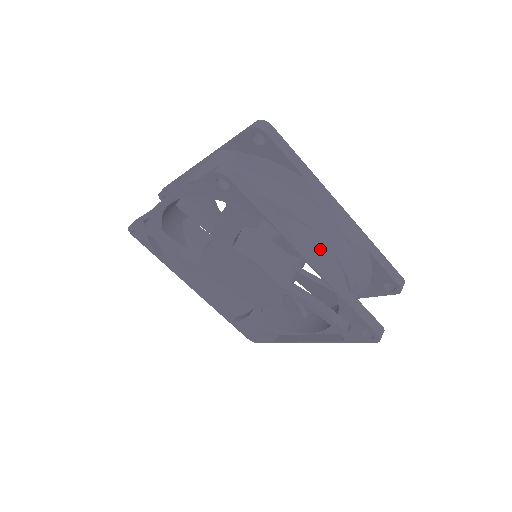
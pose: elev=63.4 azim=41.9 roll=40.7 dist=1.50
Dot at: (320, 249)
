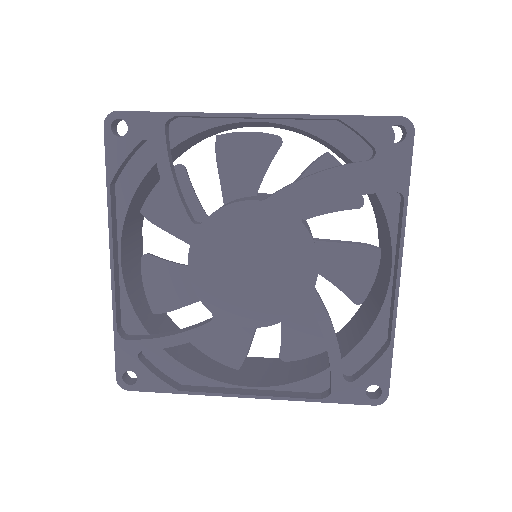
Dot at: occluded
